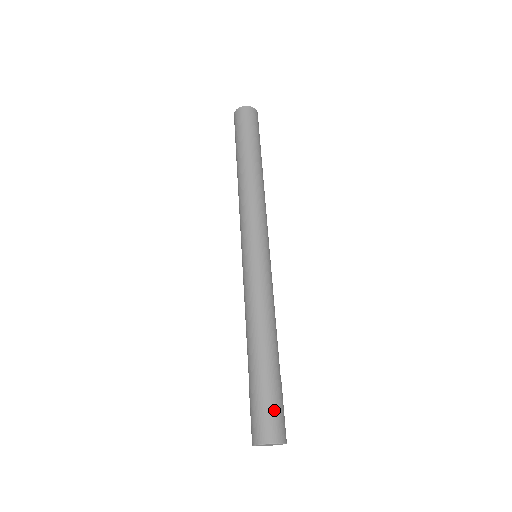
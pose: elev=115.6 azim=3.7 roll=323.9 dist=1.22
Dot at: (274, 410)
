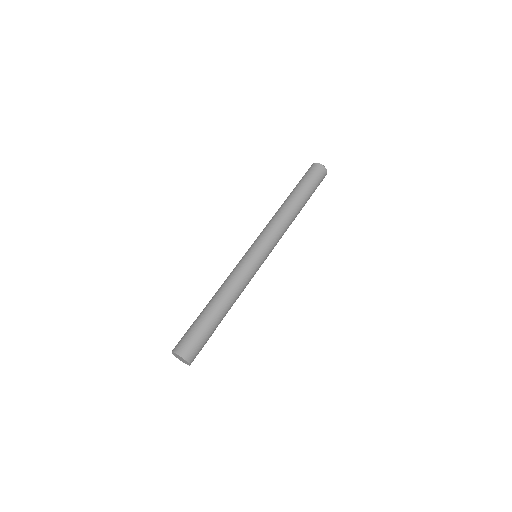
Dot at: (193, 339)
